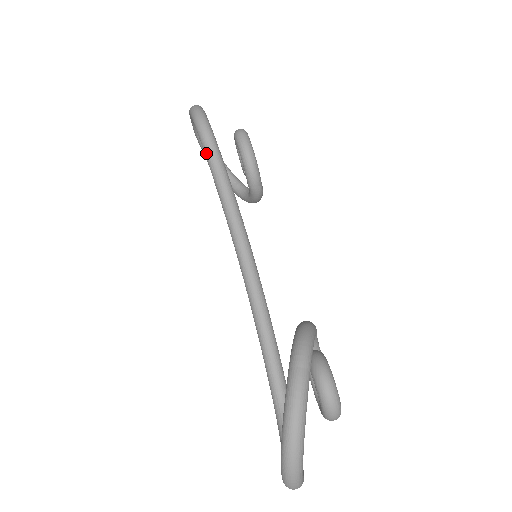
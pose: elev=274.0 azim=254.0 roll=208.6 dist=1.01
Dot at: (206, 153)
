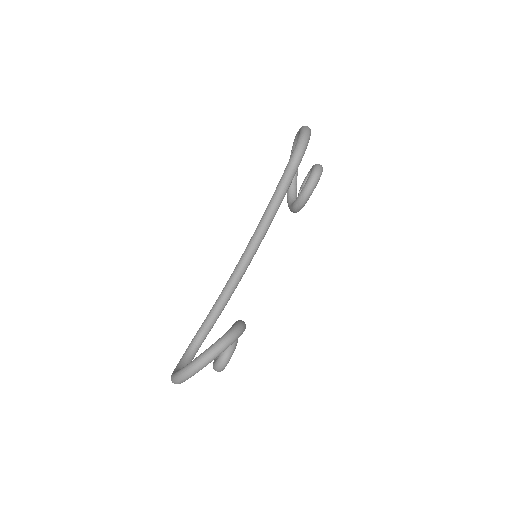
Dot at: (283, 176)
